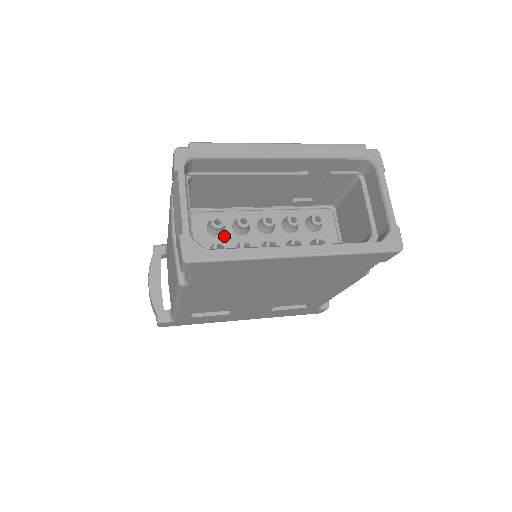
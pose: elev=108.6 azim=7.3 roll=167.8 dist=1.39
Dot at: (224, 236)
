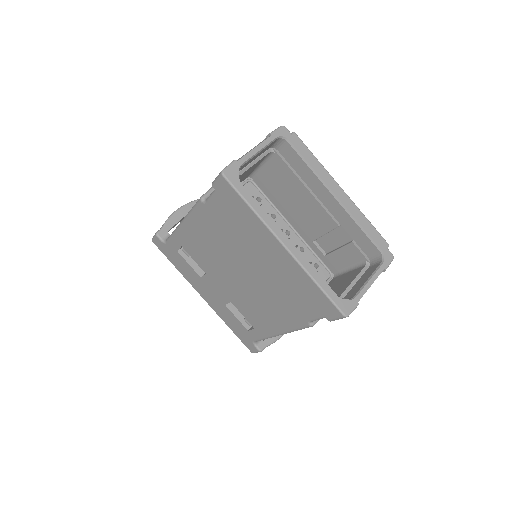
Dot at: occluded
